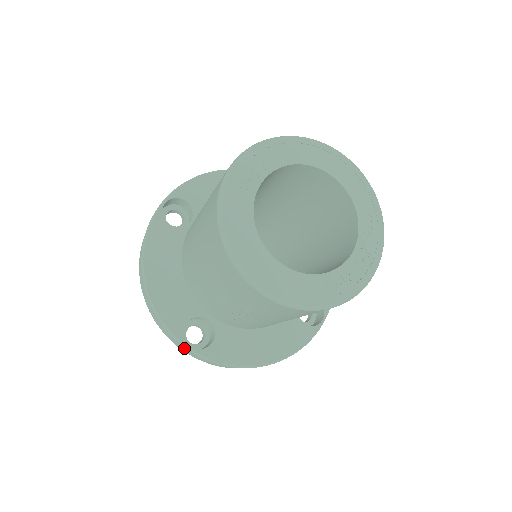
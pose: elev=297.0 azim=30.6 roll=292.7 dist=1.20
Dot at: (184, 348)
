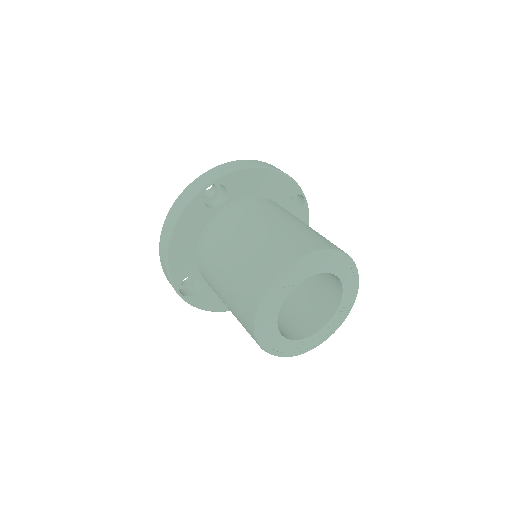
Dot at: occluded
